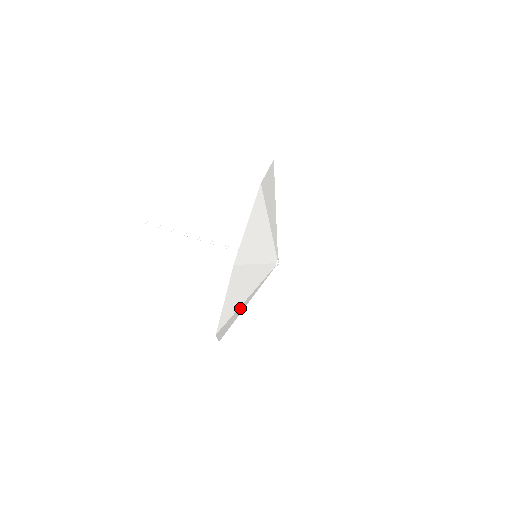
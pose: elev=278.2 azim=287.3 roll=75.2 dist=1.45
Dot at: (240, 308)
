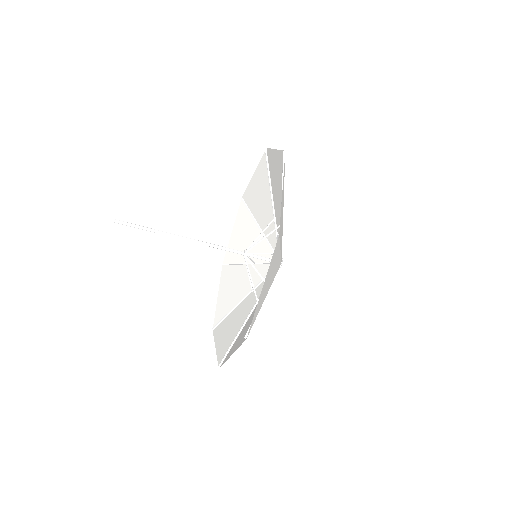
Dot at: (237, 295)
